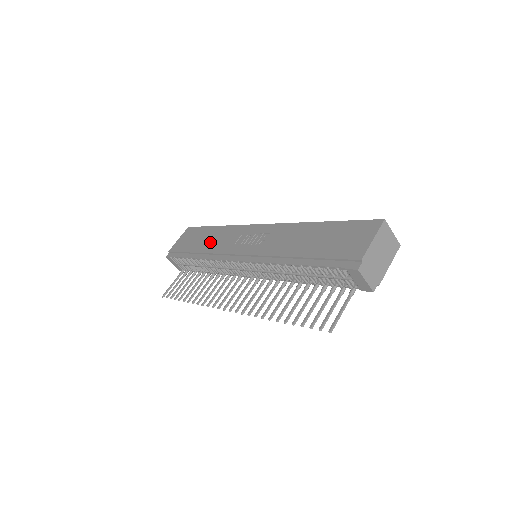
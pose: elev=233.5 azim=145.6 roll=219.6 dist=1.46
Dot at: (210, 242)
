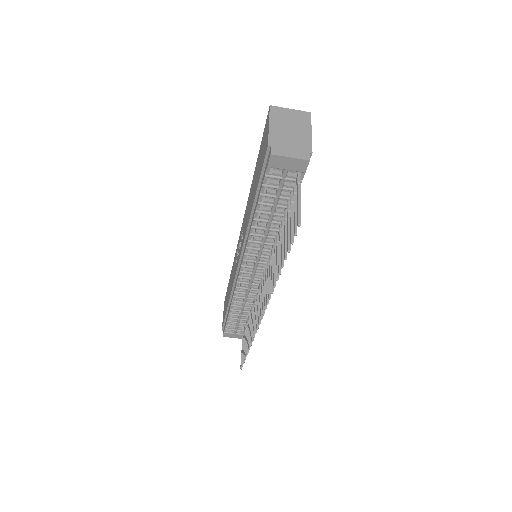
Dot at: (230, 287)
